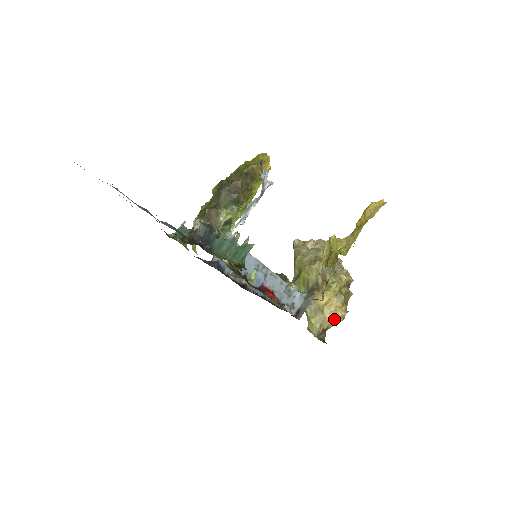
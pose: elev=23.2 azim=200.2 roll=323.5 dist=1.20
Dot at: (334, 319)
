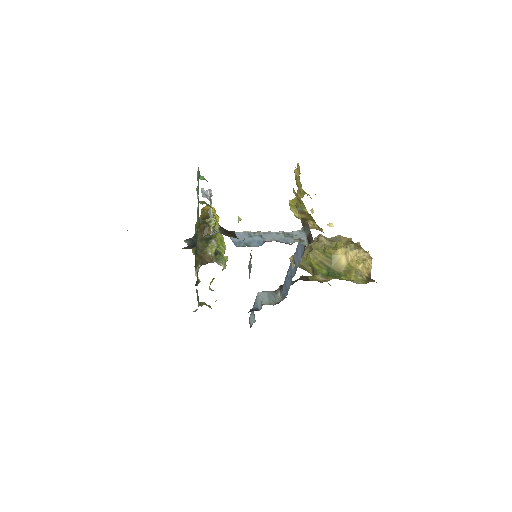
Dot at: (365, 264)
